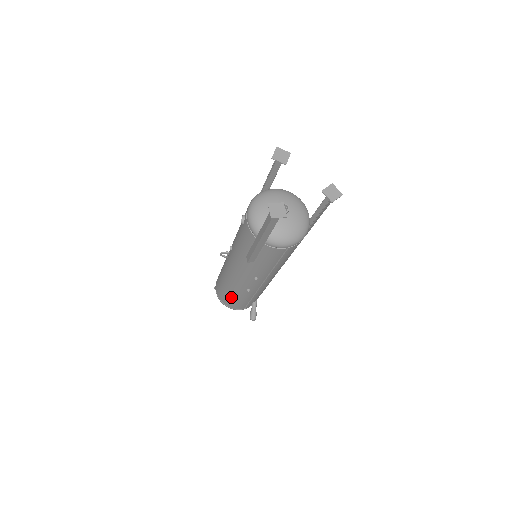
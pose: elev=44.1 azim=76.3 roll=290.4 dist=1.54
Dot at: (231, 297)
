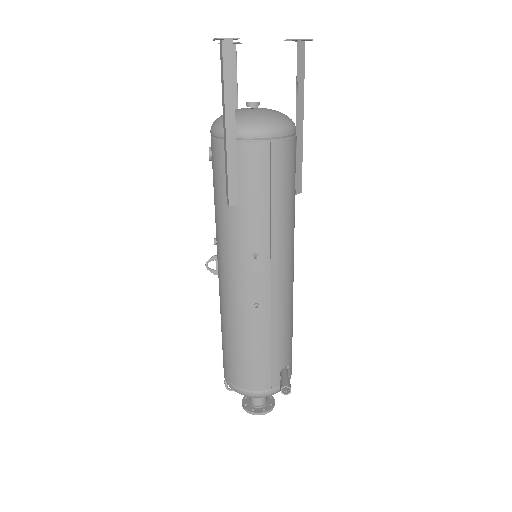
Dot at: (241, 352)
